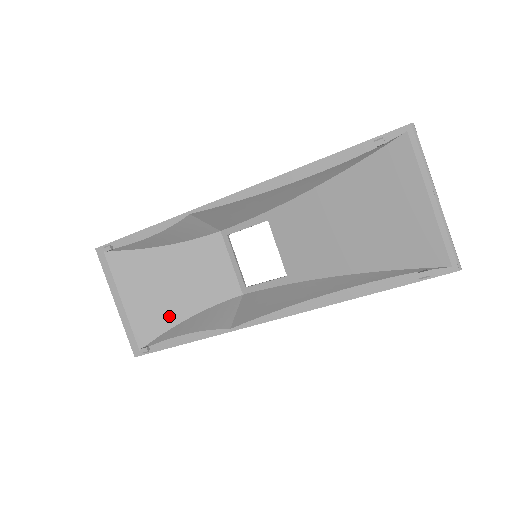
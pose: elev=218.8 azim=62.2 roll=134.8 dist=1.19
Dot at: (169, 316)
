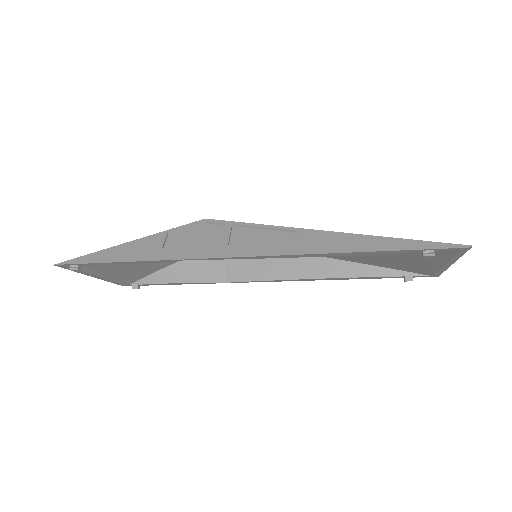
Dot at: (154, 268)
